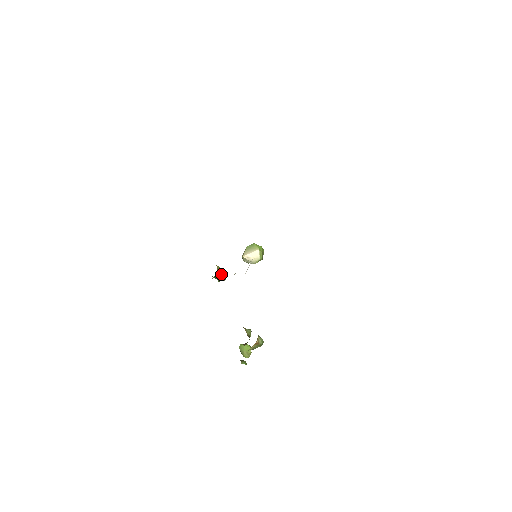
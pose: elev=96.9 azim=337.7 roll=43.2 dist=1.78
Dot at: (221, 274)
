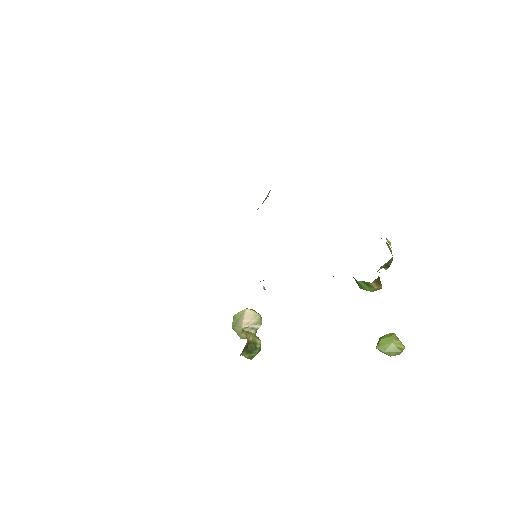
Dot at: (249, 332)
